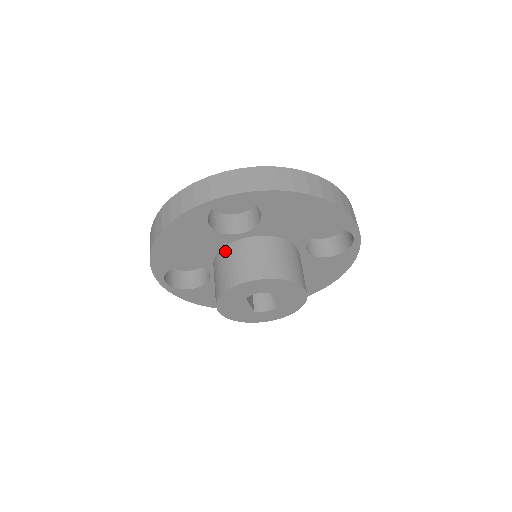
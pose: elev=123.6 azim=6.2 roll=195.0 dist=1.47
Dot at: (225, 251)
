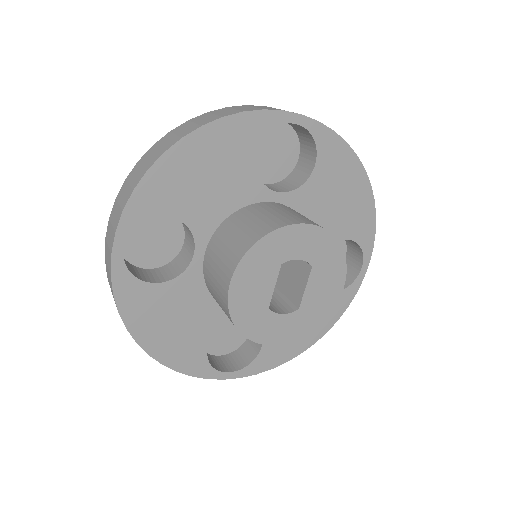
Dot at: (250, 208)
